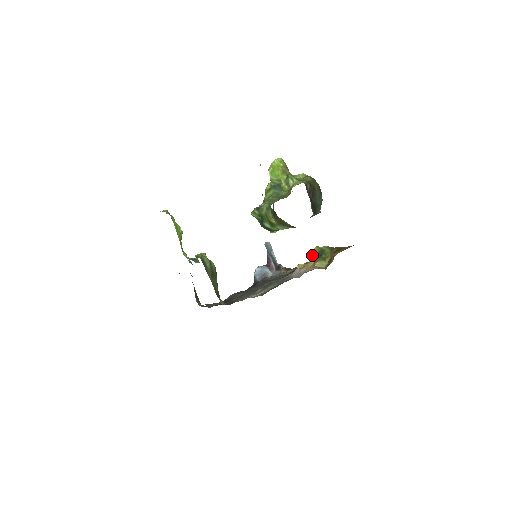
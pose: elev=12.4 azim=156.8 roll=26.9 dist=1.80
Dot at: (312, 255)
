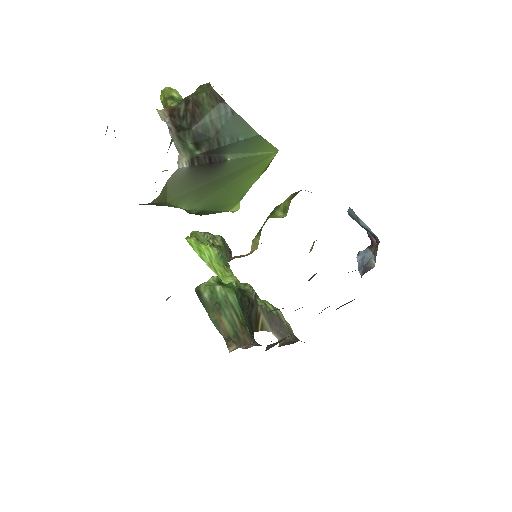
Dot at: occluded
